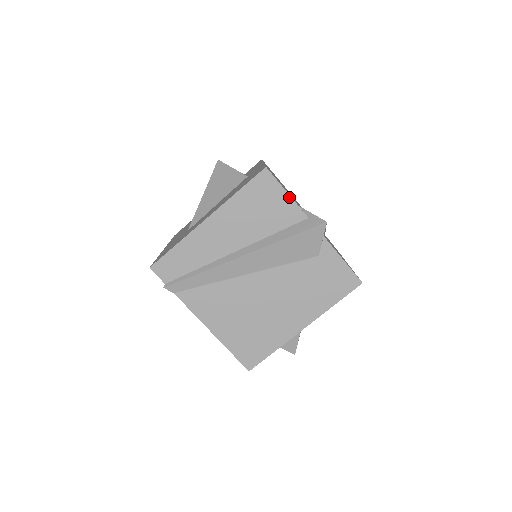
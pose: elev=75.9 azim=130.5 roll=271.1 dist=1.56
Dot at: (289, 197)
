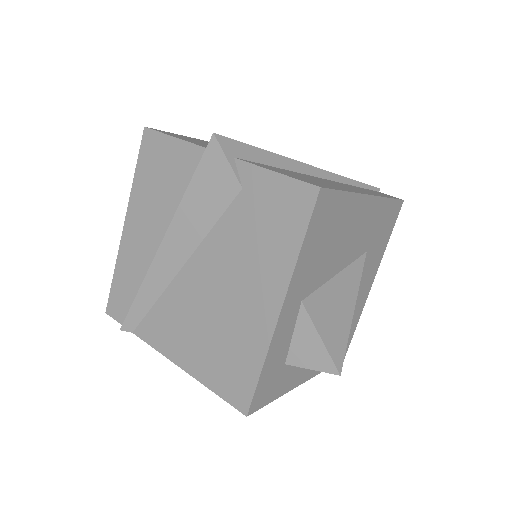
Dot at: (178, 140)
